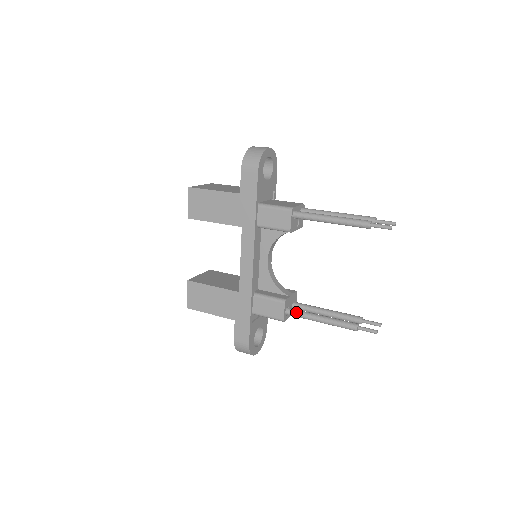
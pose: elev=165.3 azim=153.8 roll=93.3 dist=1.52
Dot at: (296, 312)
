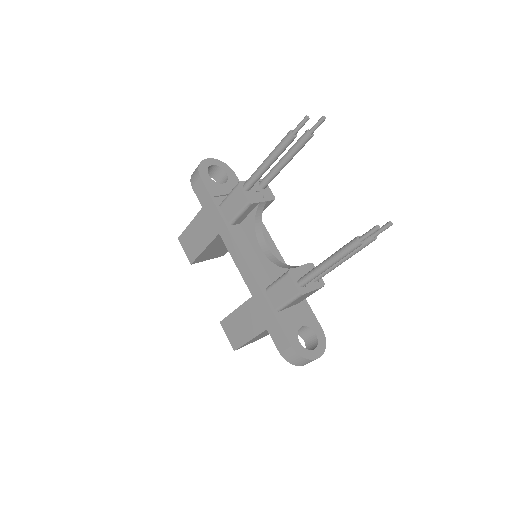
Dot at: (305, 276)
